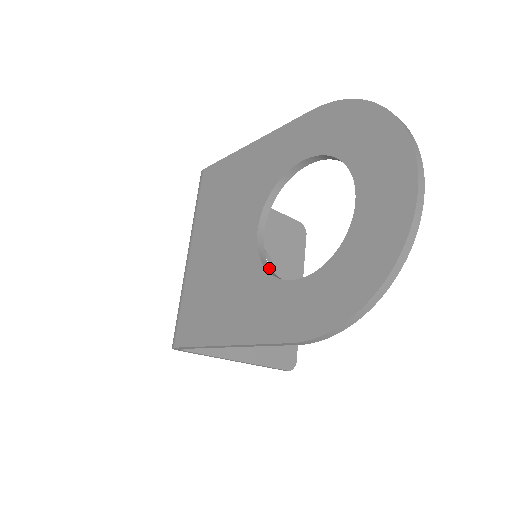
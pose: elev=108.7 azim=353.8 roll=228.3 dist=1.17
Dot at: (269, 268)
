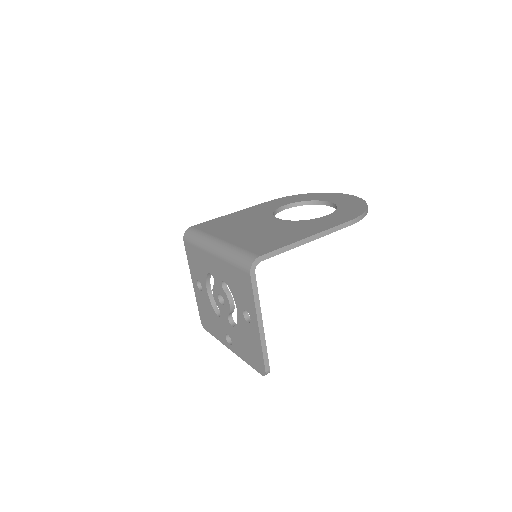
Dot at: occluded
